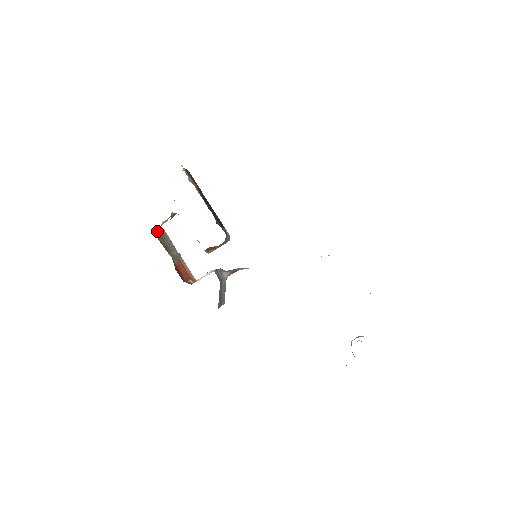
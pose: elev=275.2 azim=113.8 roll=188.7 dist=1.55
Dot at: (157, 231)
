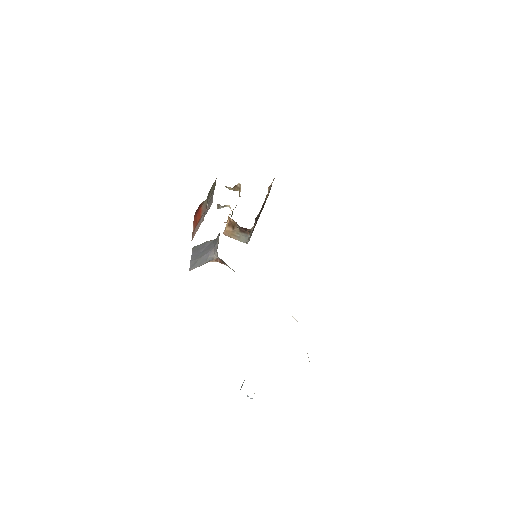
Dot at: occluded
